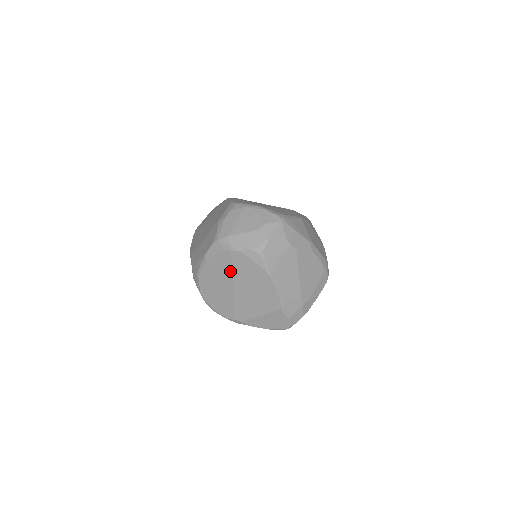
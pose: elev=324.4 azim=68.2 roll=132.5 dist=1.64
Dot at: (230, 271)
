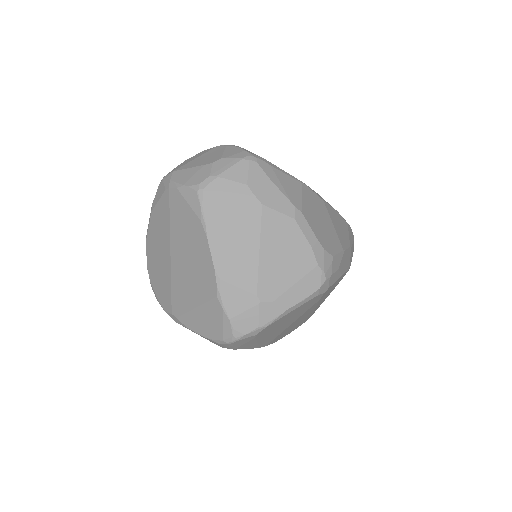
Dot at: (168, 225)
